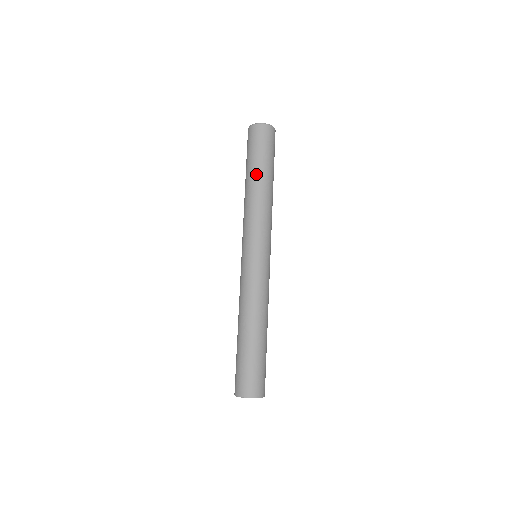
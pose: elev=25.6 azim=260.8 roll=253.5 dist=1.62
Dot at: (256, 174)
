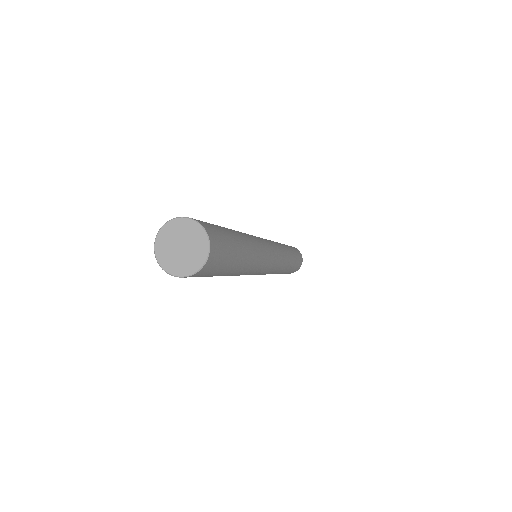
Dot at: occluded
